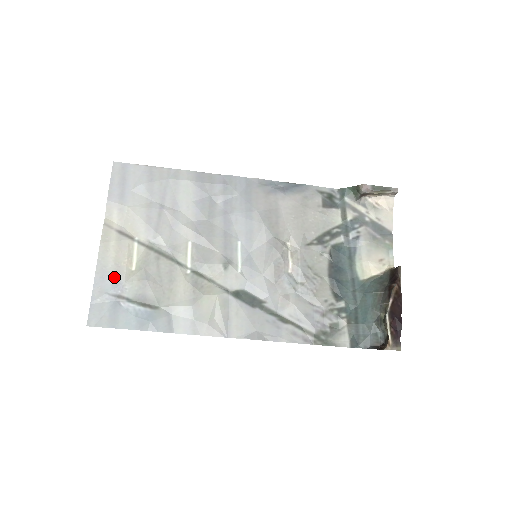
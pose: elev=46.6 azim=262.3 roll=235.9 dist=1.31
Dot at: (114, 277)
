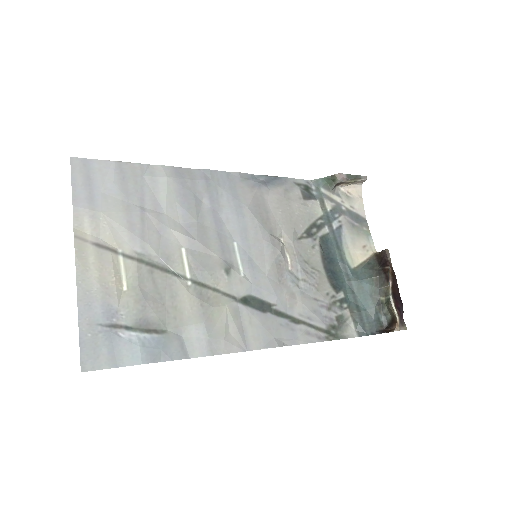
Dot at: (103, 302)
